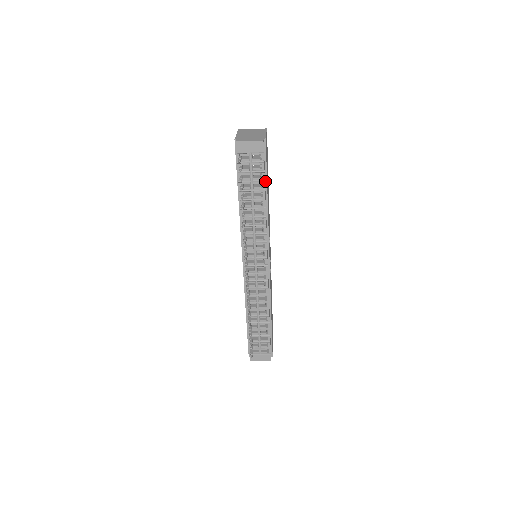
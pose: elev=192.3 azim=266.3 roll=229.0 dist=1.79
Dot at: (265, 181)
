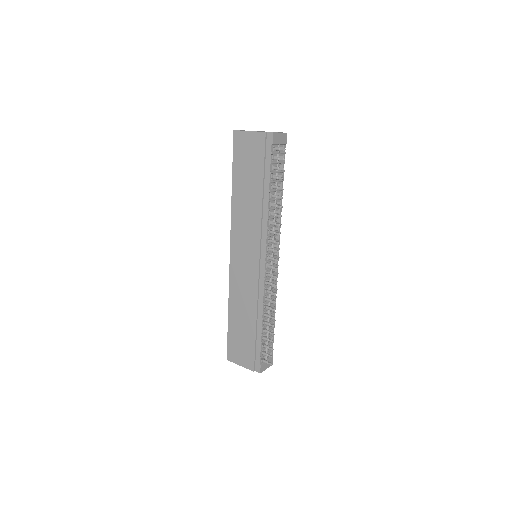
Dot at: occluded
